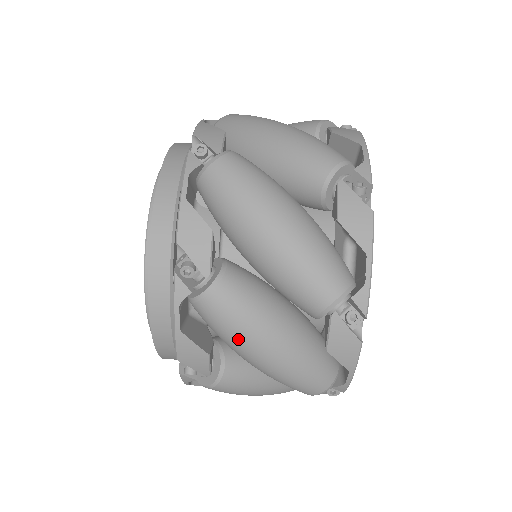
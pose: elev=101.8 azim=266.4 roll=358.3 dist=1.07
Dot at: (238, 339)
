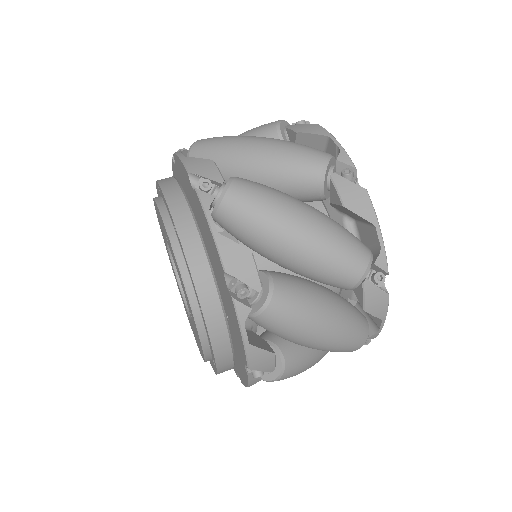
Dot at: (299, 331)
